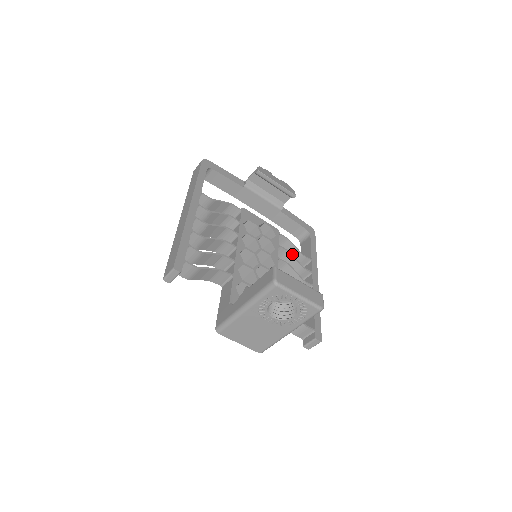
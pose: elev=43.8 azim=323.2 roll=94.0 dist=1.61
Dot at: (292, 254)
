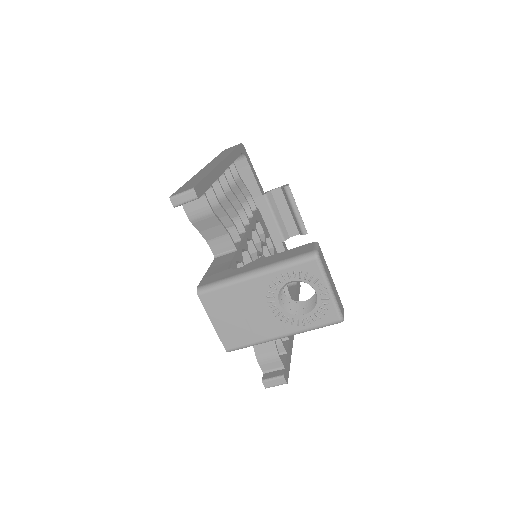
Dot at: occluded
